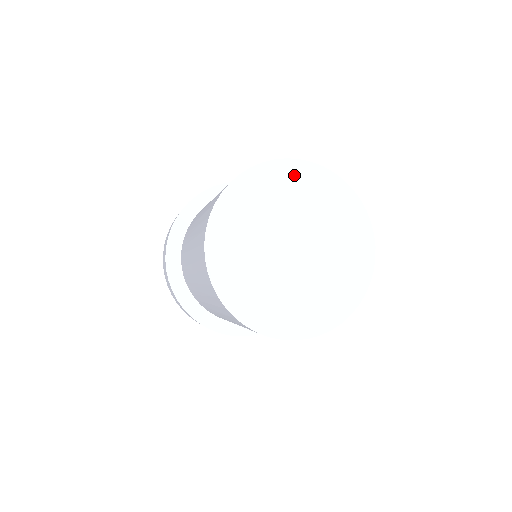
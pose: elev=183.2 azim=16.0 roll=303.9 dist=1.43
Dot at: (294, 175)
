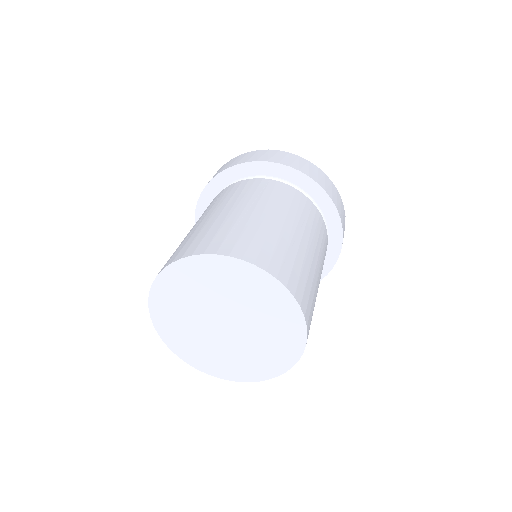
Dot at: (203, 268)
